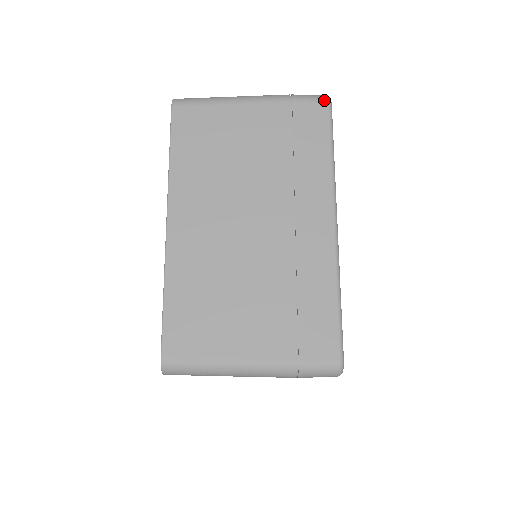
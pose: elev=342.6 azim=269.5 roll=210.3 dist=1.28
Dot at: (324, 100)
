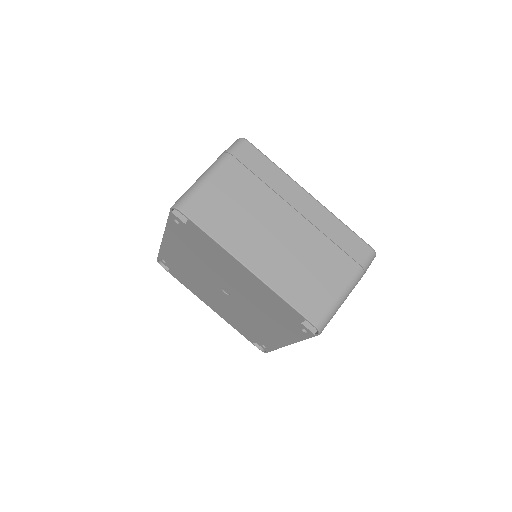
Dot at: (244, 142)
